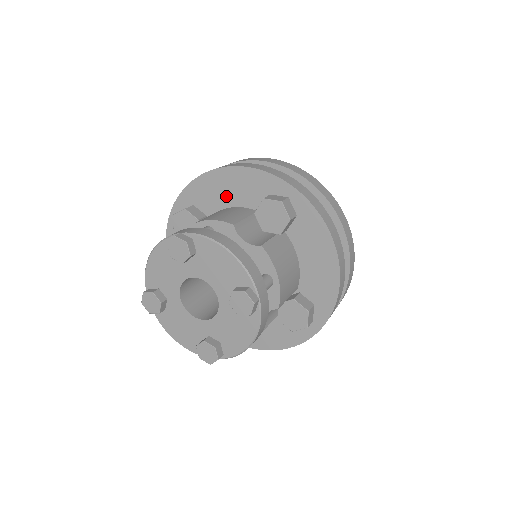
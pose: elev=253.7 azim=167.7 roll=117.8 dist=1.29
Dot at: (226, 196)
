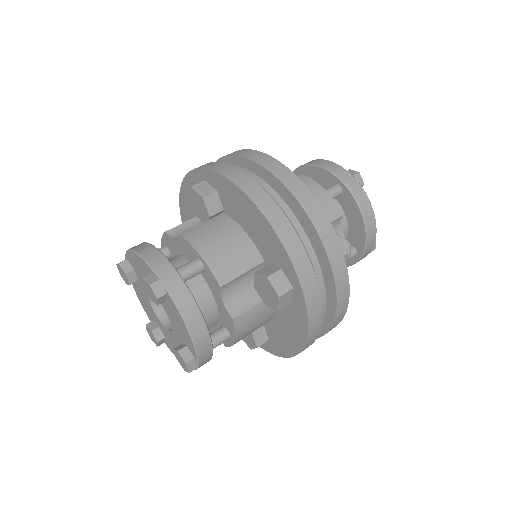
Dot at: (246, 222)
